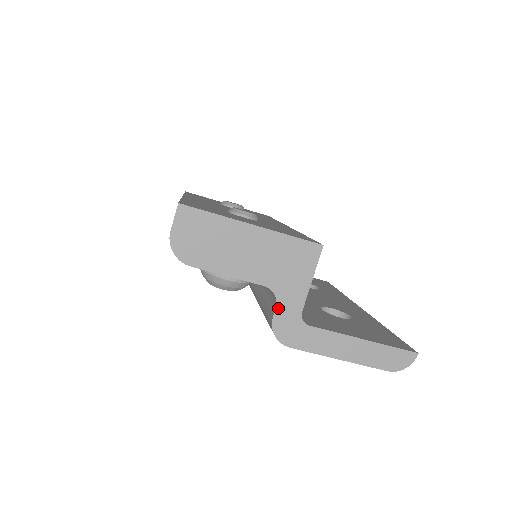
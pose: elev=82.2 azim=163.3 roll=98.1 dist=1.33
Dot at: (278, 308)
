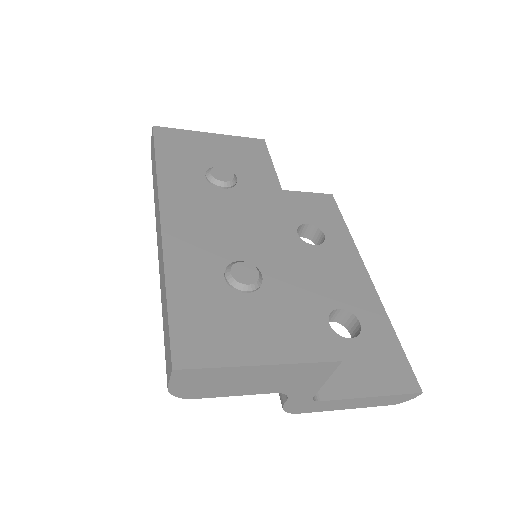
Dot at: (289, 400)
